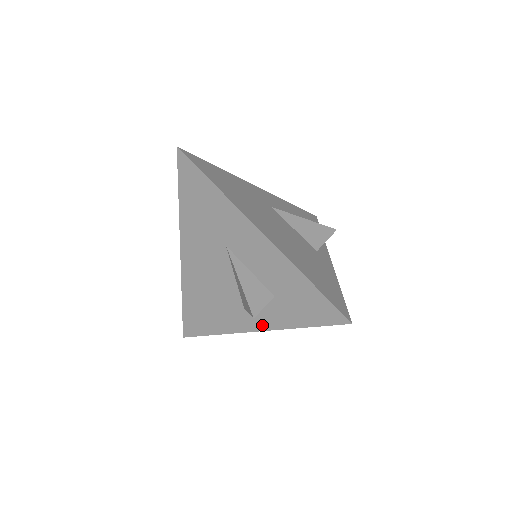
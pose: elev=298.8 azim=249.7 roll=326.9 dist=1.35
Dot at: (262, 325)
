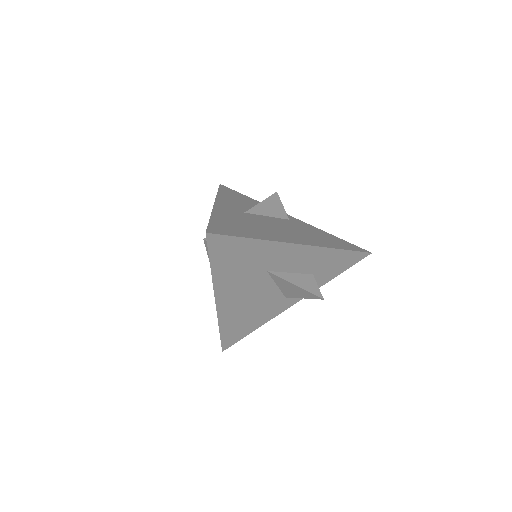
Dot at: occluded
